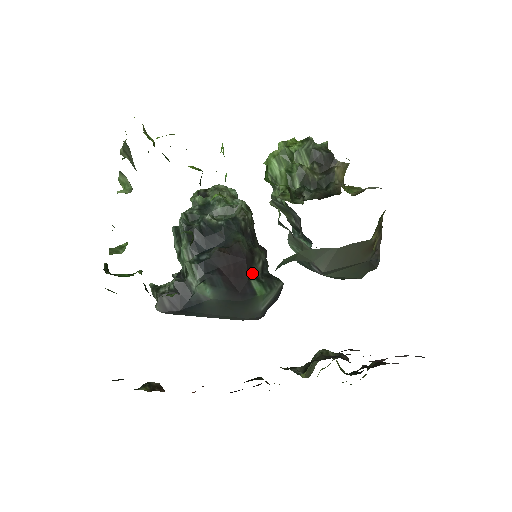
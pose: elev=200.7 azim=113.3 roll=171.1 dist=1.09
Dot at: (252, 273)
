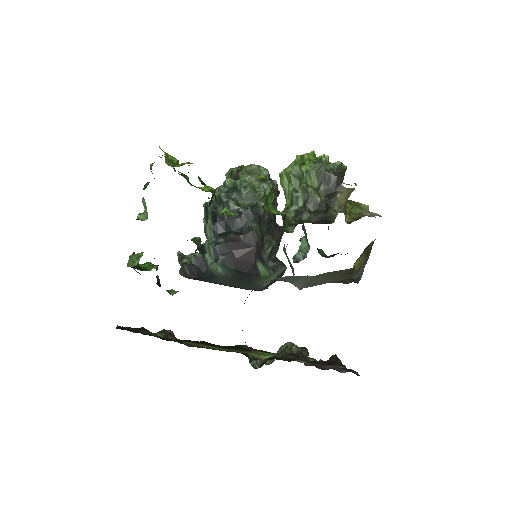
Dot at: (260, 258)
